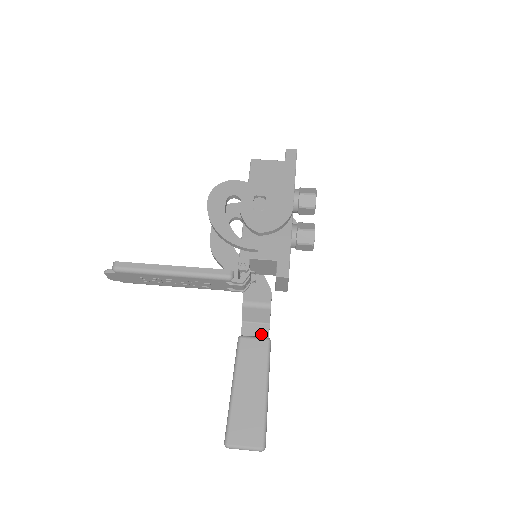
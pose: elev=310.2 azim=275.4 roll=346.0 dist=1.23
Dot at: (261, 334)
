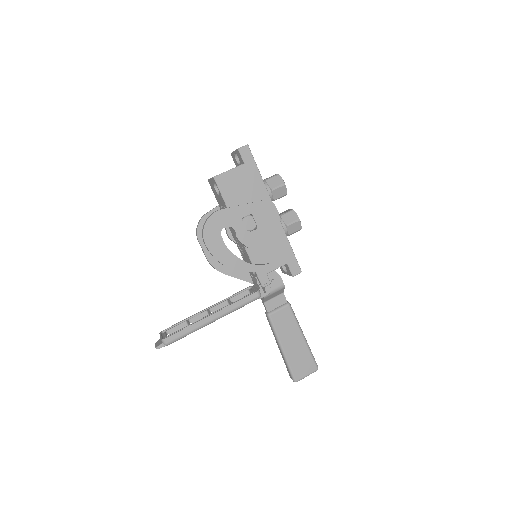
Dot at: (281, 303)
